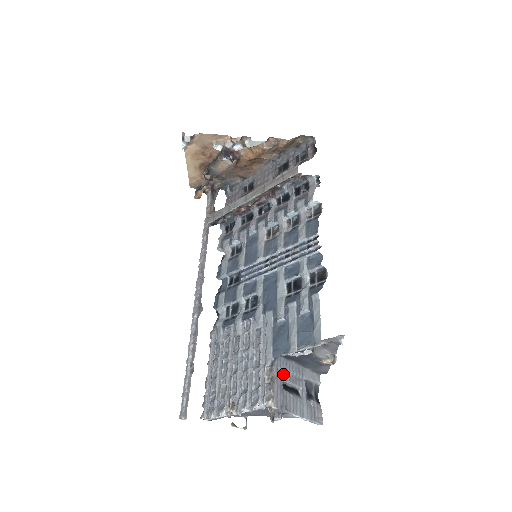
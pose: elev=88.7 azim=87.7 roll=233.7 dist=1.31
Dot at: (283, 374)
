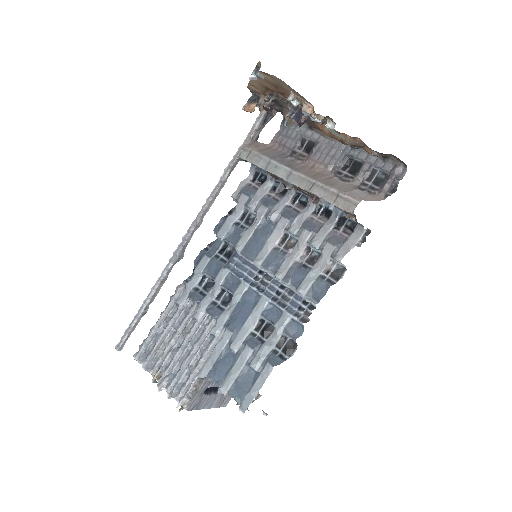
Dot at: (210, 382)
